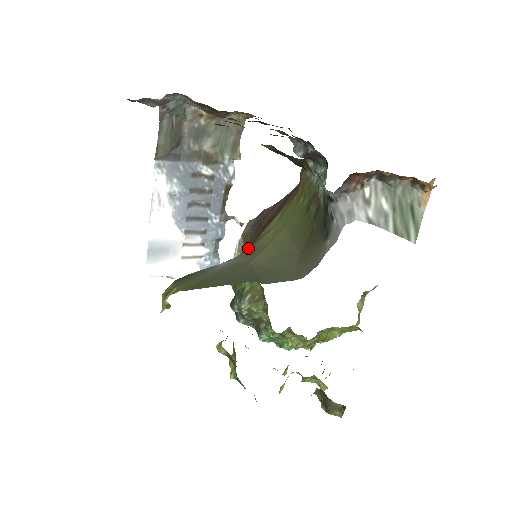
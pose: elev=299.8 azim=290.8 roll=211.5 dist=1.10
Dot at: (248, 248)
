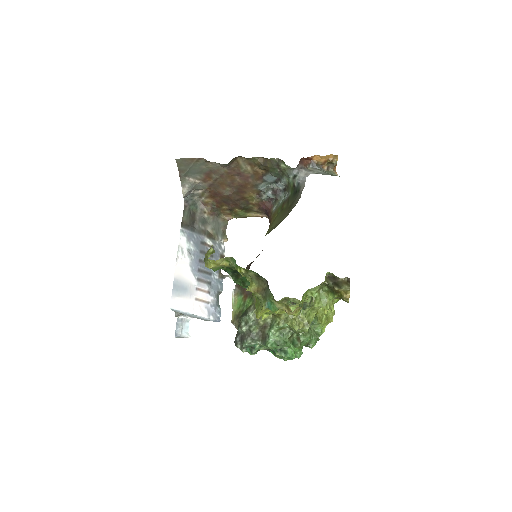
Dot at: occluded
